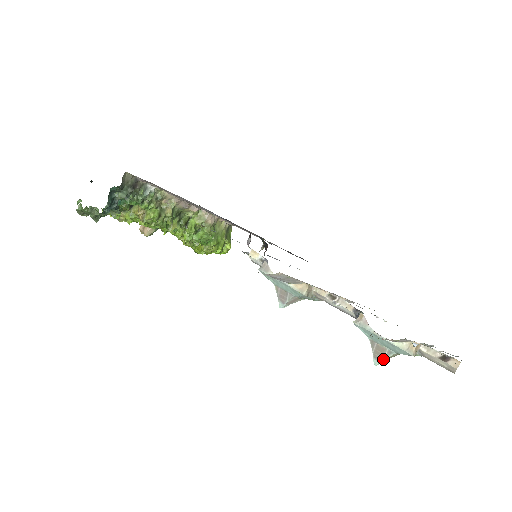
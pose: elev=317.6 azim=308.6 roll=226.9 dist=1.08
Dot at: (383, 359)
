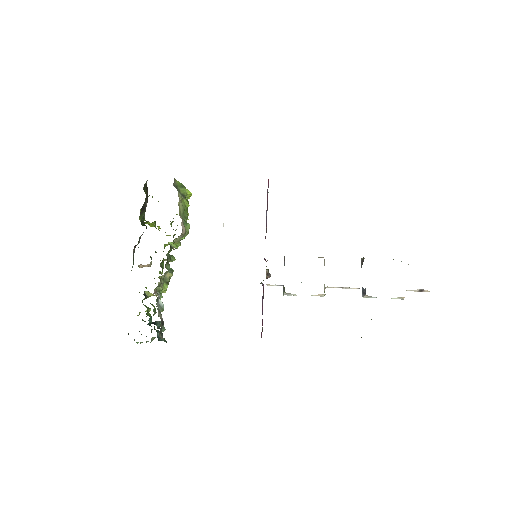
Dot at: occluded
